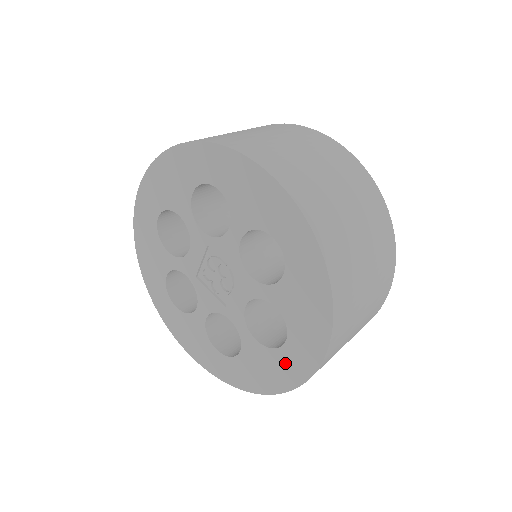
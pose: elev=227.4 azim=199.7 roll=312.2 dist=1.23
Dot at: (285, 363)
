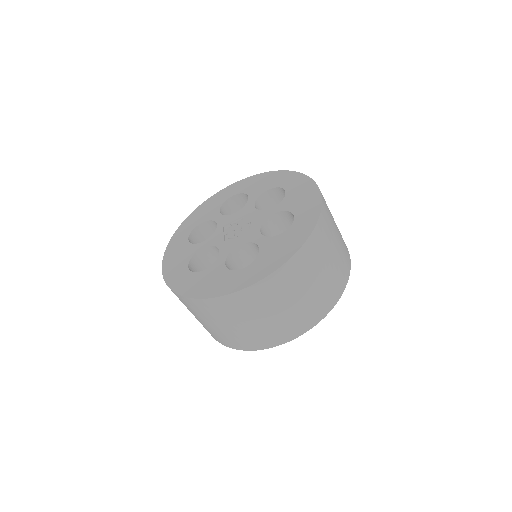
Dot at: (231, 280)
